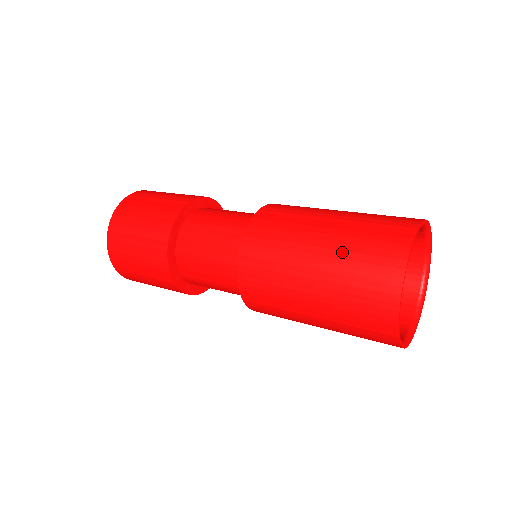
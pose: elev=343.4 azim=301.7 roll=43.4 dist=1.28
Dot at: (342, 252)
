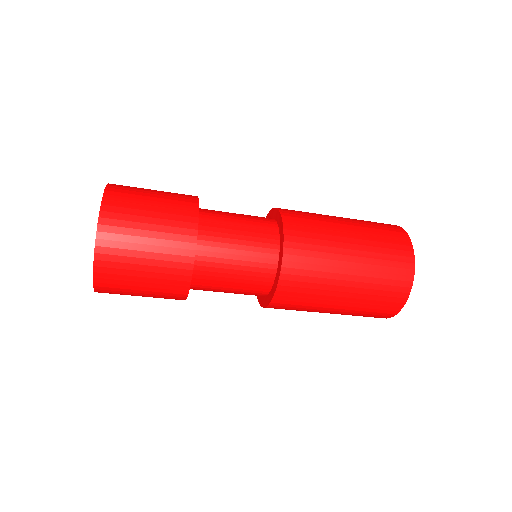
Dot at: (370, 241)
